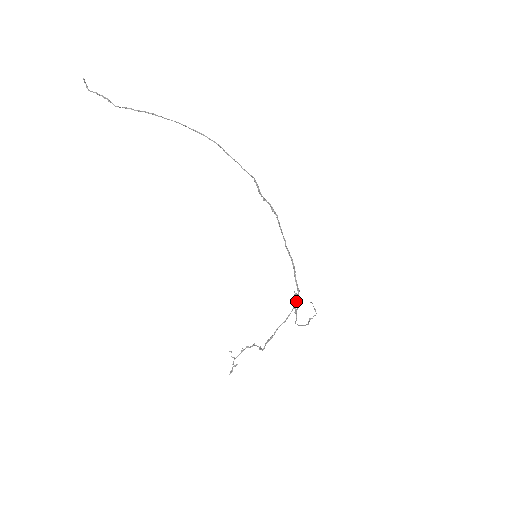
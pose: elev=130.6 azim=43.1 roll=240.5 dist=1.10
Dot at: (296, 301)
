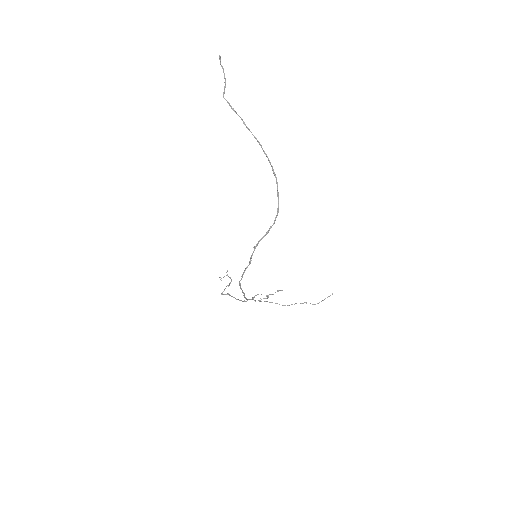
Dot at: (245, 301)
